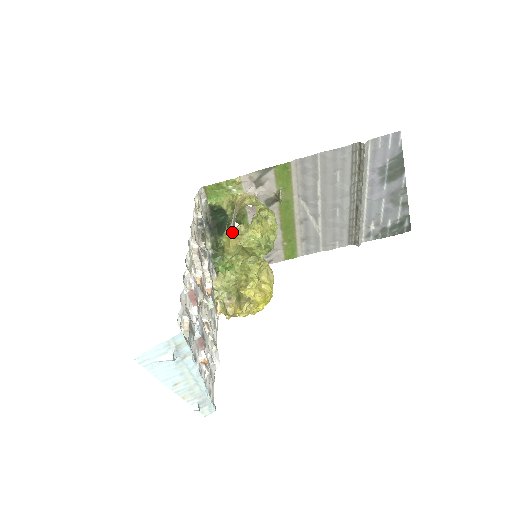
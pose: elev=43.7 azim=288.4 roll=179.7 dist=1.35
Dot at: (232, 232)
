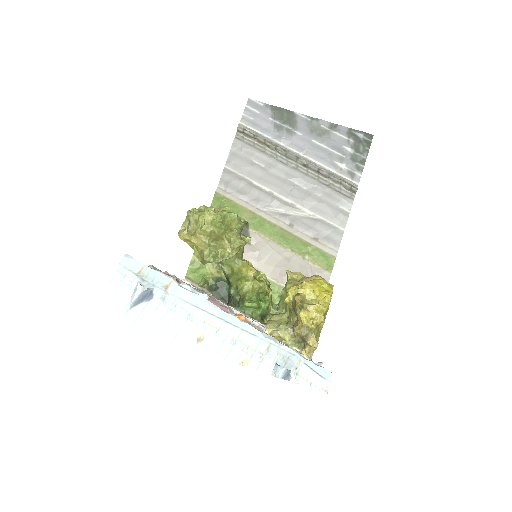
Dot at: (187, 235)
